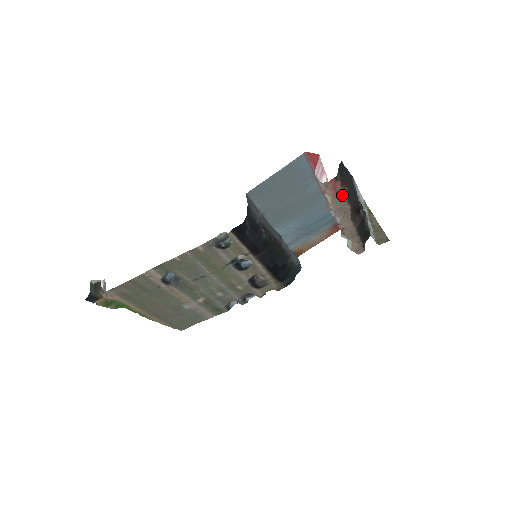
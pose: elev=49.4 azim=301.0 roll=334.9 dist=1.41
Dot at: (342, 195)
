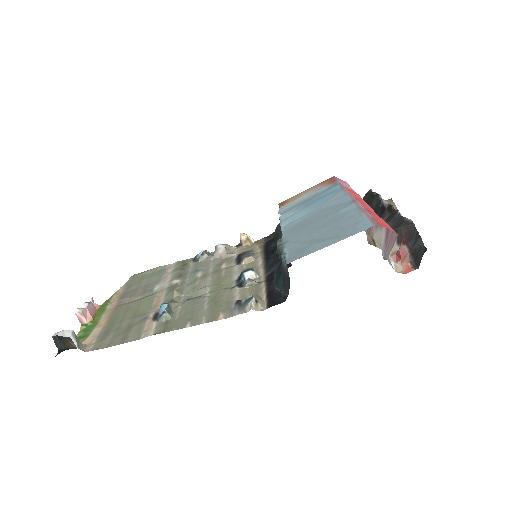
Dot at: occluded
